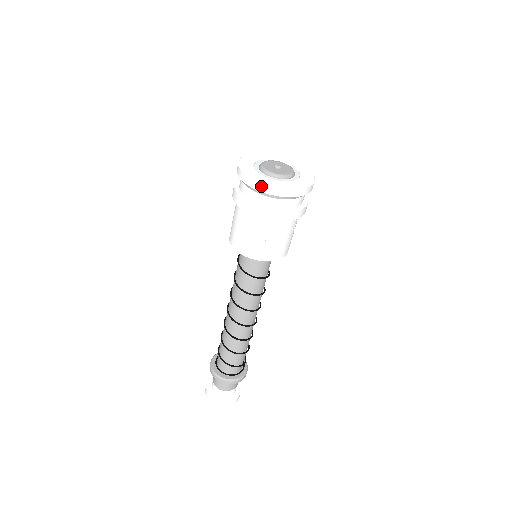
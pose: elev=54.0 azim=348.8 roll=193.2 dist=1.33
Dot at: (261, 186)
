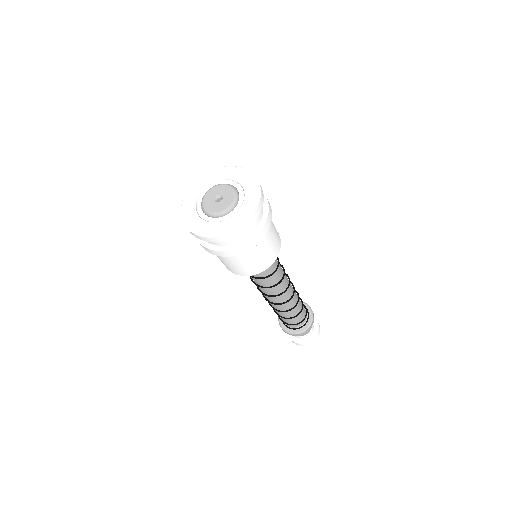
Dot at: (192, 233)
